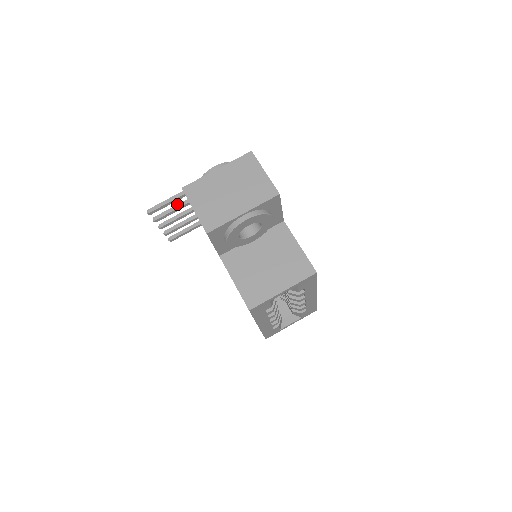
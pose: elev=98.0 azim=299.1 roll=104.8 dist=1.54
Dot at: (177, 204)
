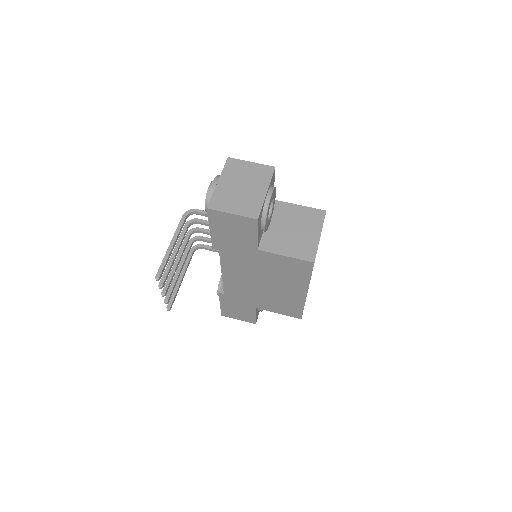
Dot at: occluded
